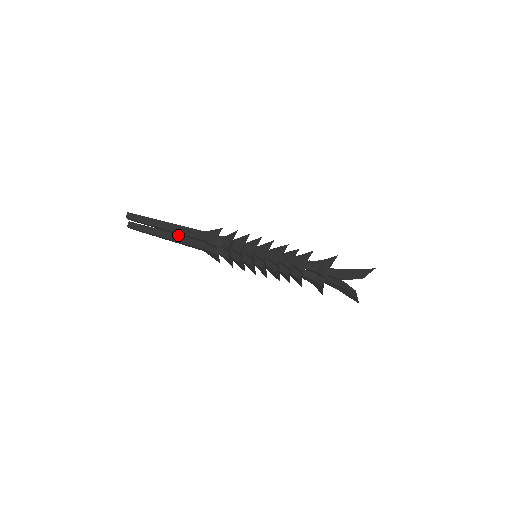
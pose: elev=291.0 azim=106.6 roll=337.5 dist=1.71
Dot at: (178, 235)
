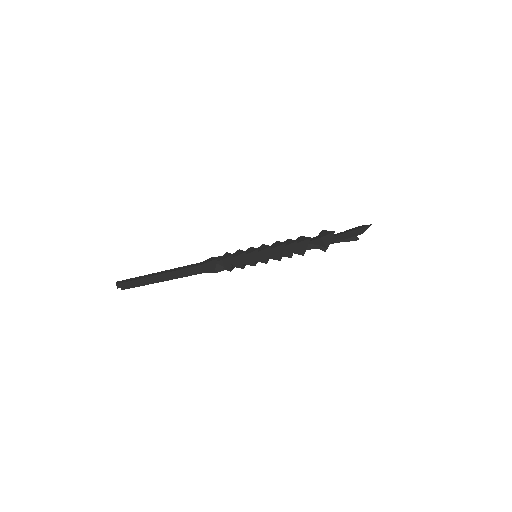
Dot at: occluded
